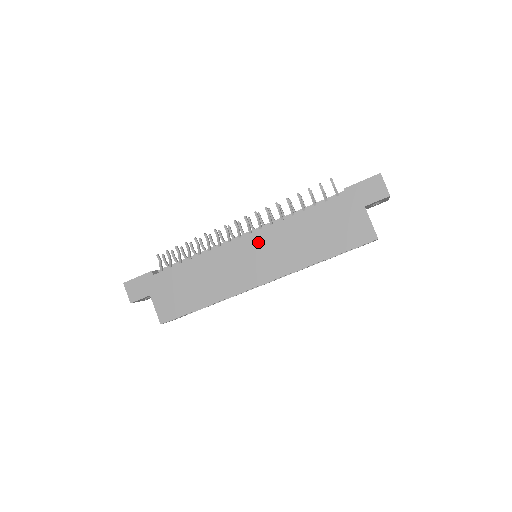
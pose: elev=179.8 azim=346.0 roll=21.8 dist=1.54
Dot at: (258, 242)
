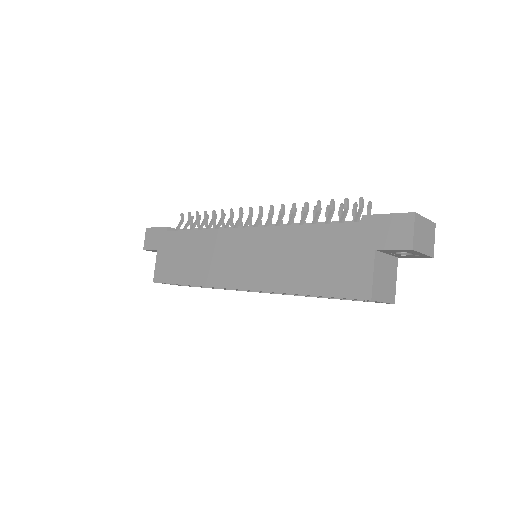
Dot at: (253, 240)
